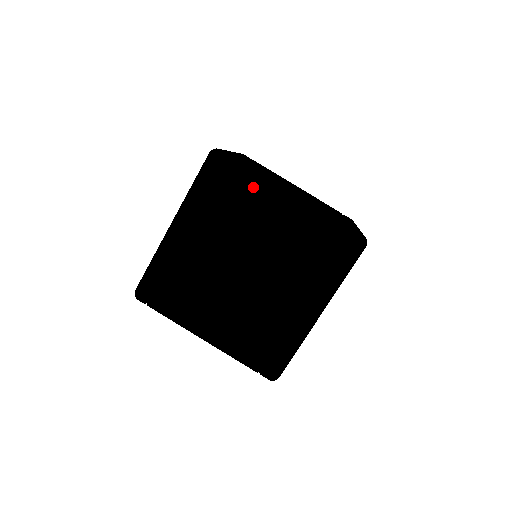
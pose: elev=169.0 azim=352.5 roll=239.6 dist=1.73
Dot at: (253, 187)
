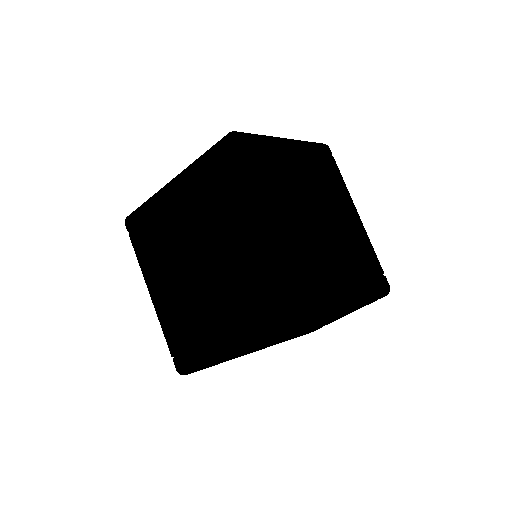
Dot at: (243, 194)
